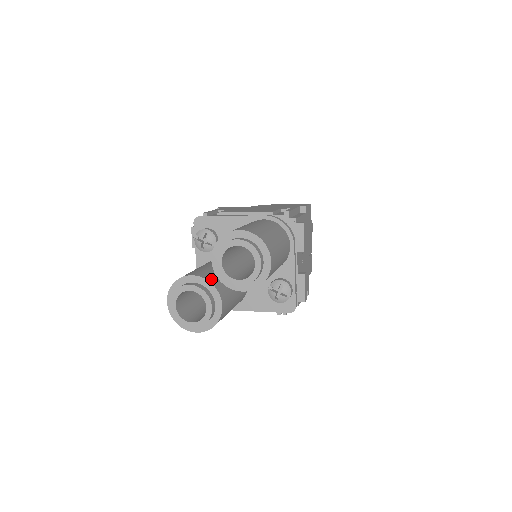
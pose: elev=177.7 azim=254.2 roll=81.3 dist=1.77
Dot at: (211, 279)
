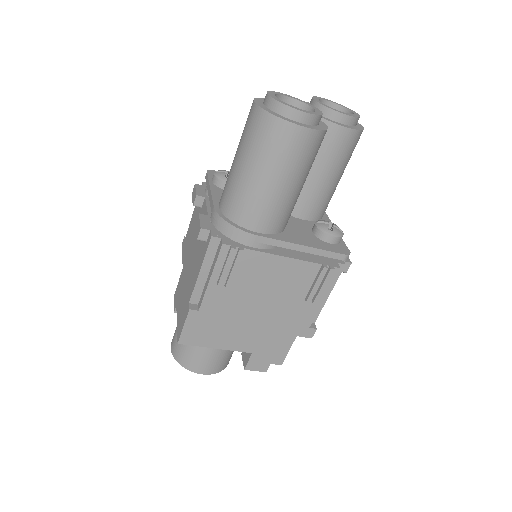
Dot at: occluded
